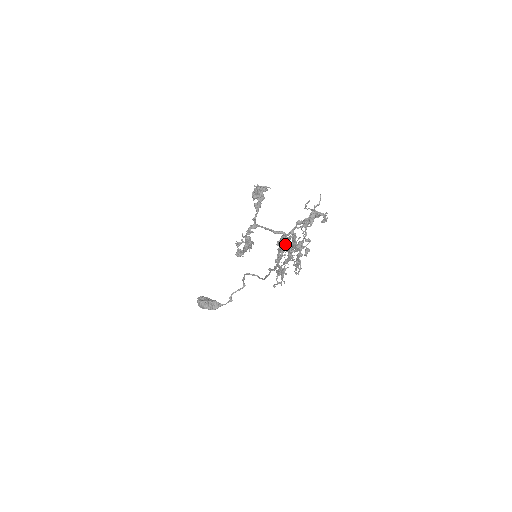
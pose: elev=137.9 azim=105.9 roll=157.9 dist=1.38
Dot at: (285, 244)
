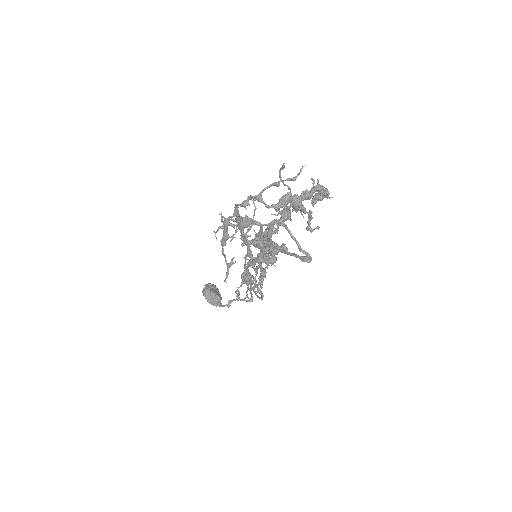
Dot at: (243, 224)
